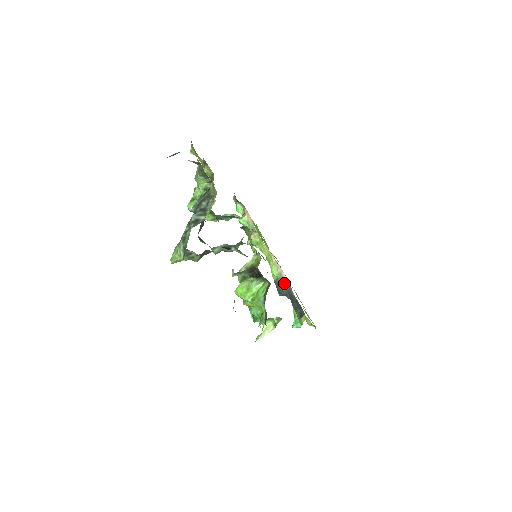
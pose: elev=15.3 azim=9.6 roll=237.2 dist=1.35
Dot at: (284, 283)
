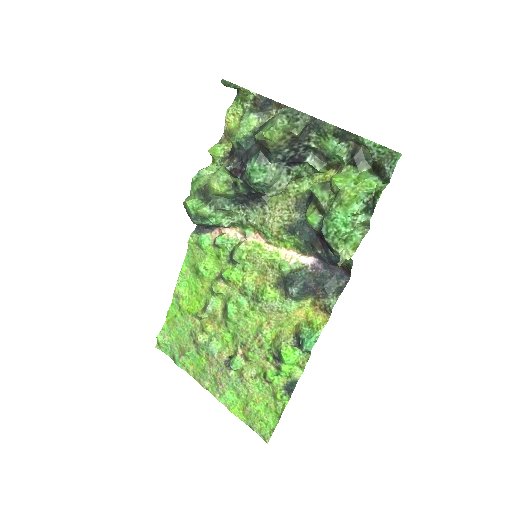
Dot at: (306, 267)
